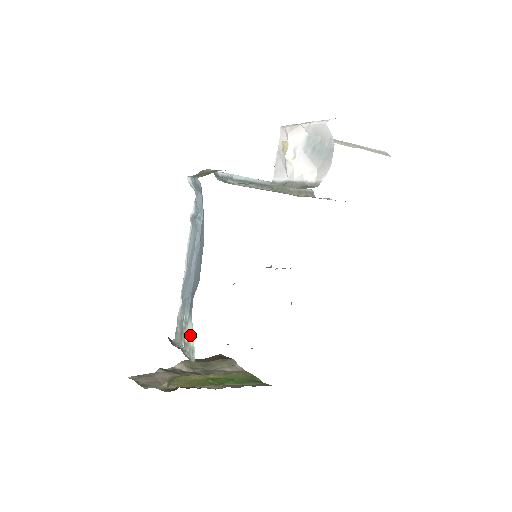
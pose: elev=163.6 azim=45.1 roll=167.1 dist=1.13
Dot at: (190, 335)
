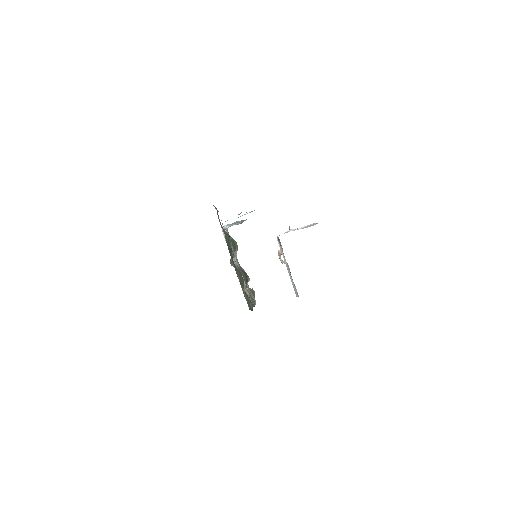
Dot at: occluded
